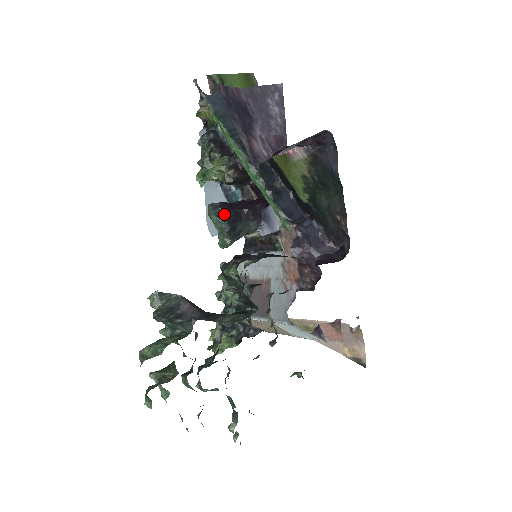
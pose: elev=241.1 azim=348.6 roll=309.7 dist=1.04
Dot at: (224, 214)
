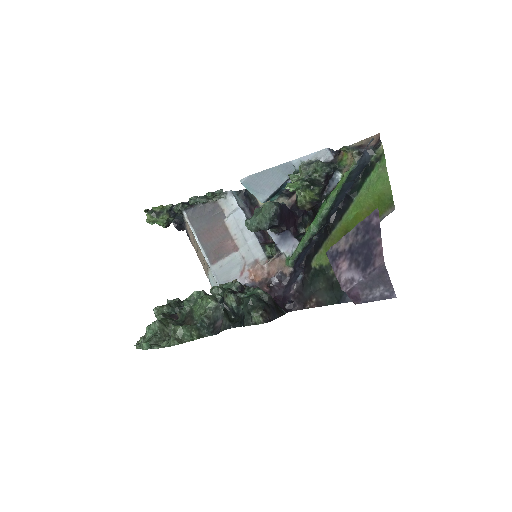
Dot at: (274, 221)
